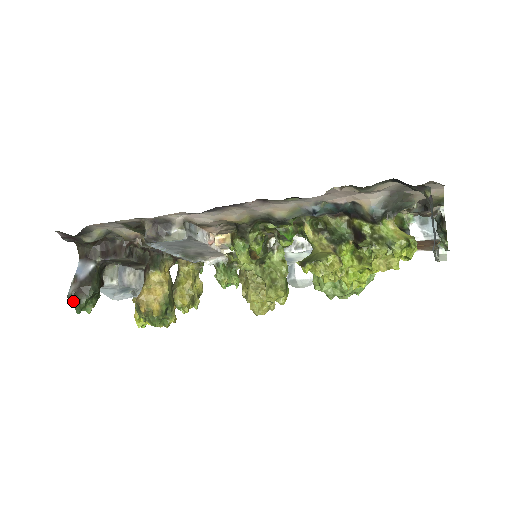
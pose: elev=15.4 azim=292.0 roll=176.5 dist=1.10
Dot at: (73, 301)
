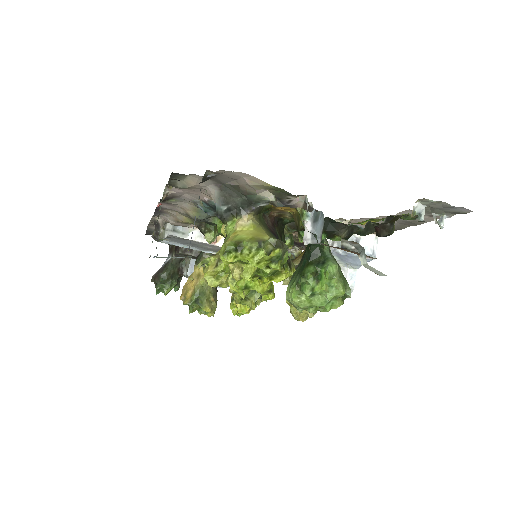
Dot at: occluded
